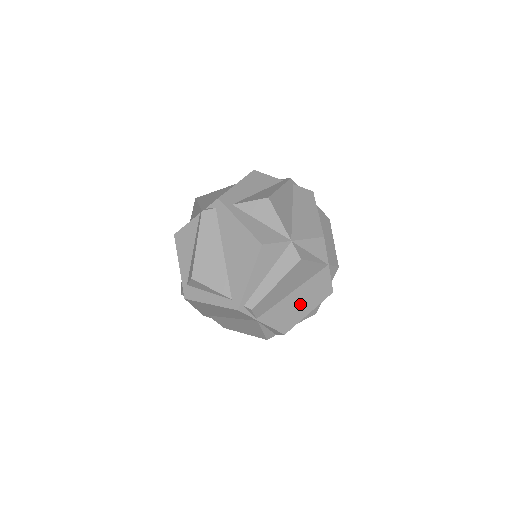
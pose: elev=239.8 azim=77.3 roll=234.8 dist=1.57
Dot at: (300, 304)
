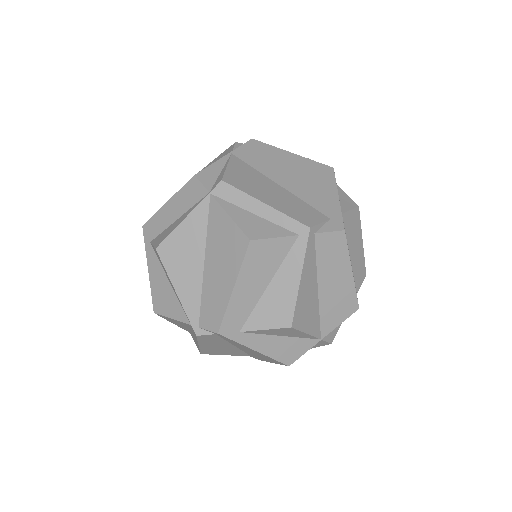
Dot at: occluded
